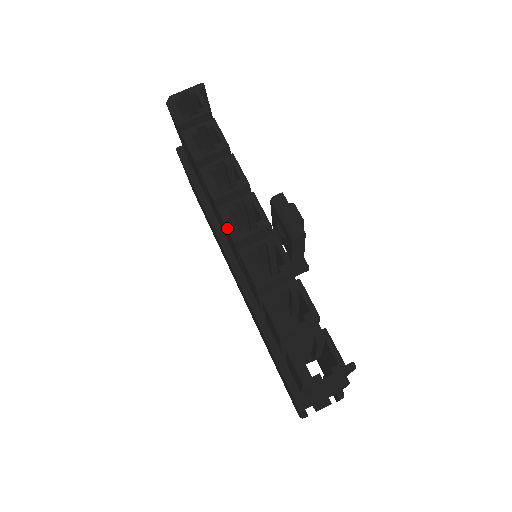
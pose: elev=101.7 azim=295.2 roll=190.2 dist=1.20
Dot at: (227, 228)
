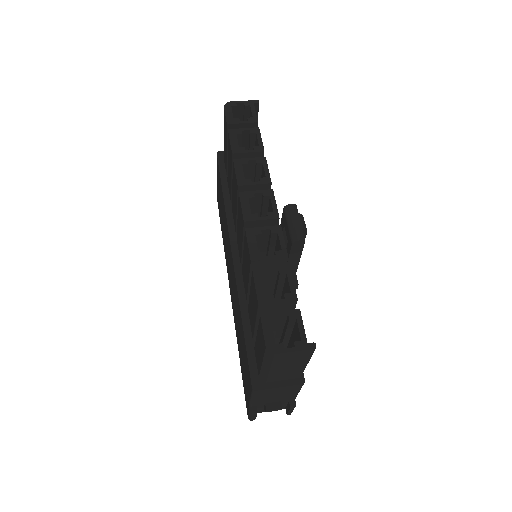
Dot at: (242, 209)
